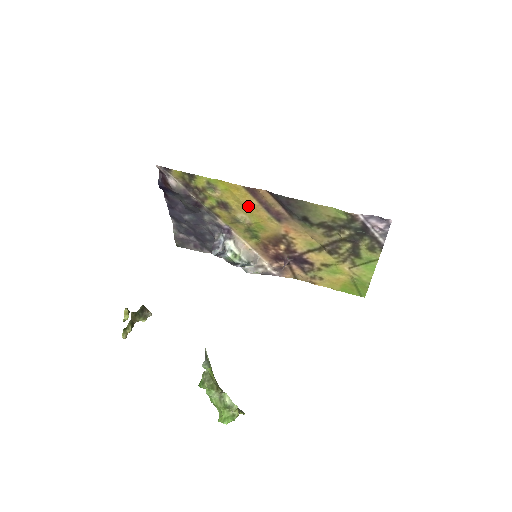
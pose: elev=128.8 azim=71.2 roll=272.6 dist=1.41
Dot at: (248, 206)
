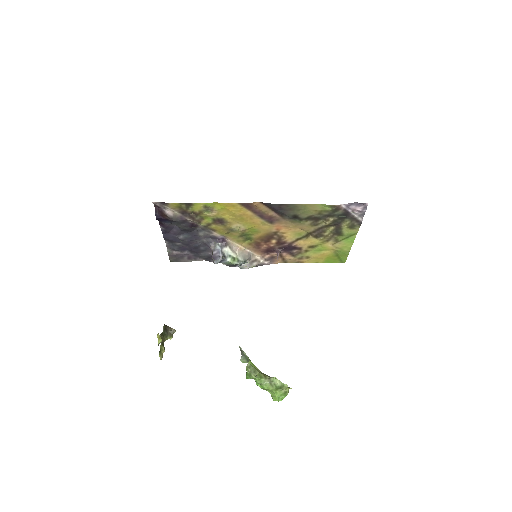
Dot at: (243, 217)
